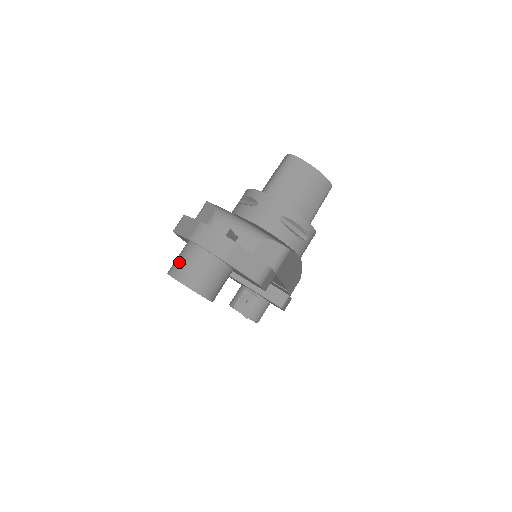
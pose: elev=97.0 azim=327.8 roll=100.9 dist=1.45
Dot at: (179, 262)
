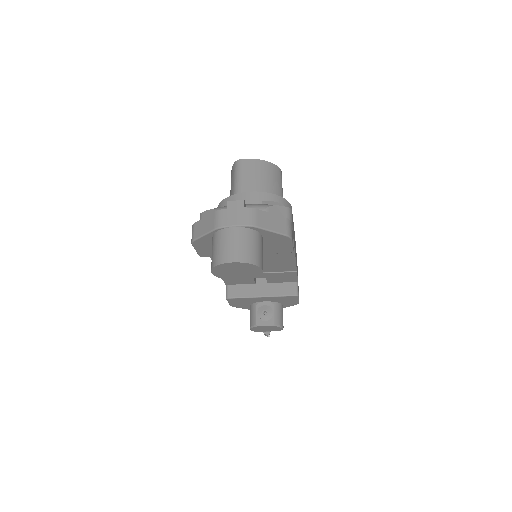
Dot at: (218, 250)
